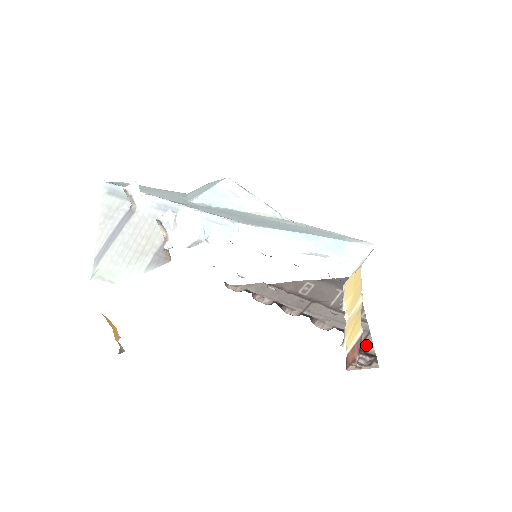
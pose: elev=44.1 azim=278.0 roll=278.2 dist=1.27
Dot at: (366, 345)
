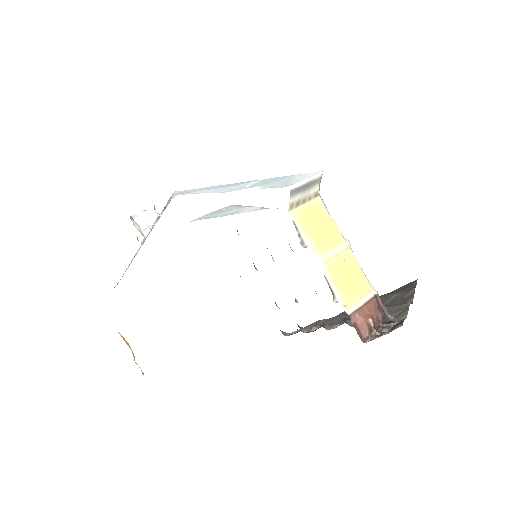
Dot at: (398, 318)
